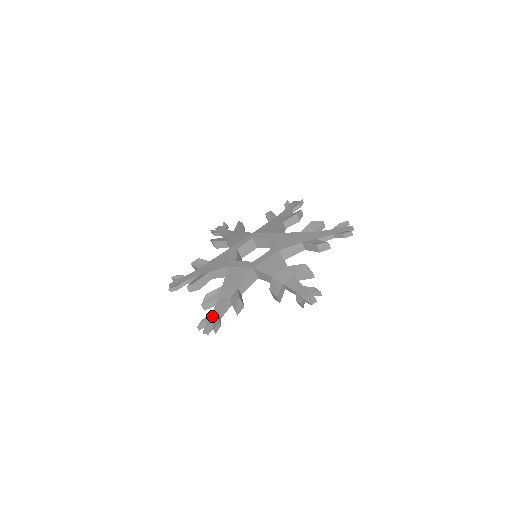
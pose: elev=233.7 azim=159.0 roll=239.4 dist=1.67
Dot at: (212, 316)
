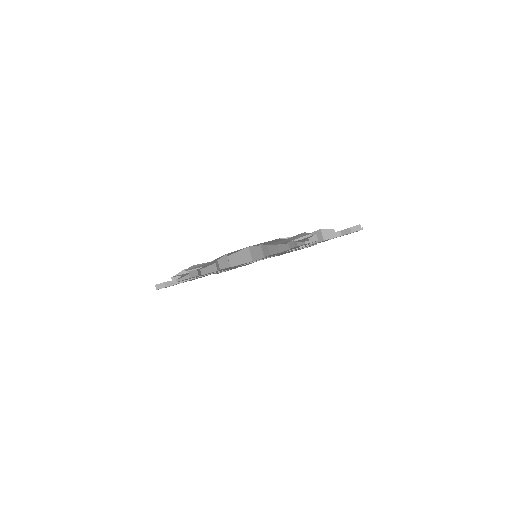
Dot at: occluded
